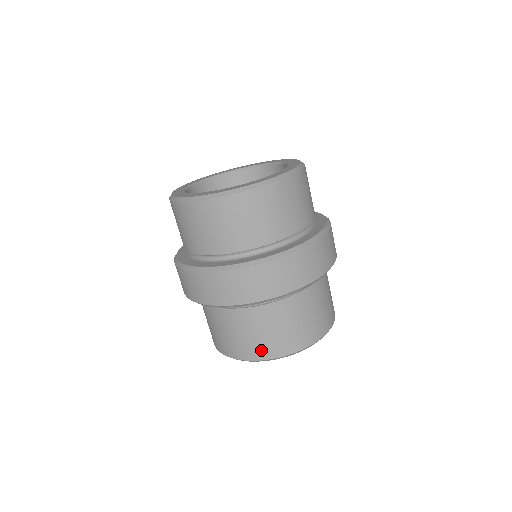
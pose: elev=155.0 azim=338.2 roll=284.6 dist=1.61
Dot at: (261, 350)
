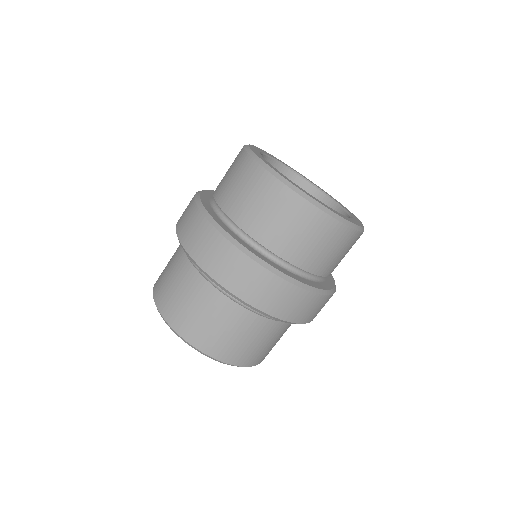
Dot at: (262, 357)
